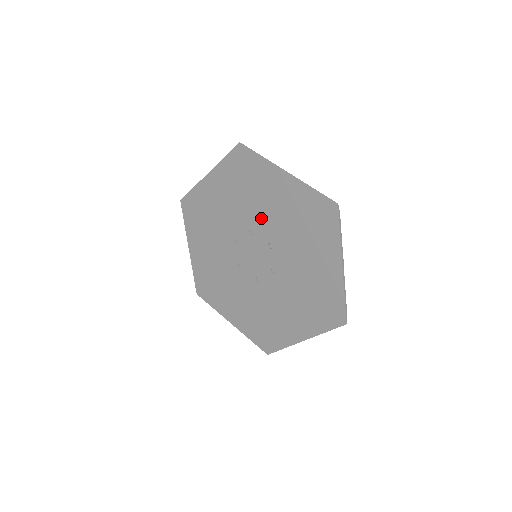
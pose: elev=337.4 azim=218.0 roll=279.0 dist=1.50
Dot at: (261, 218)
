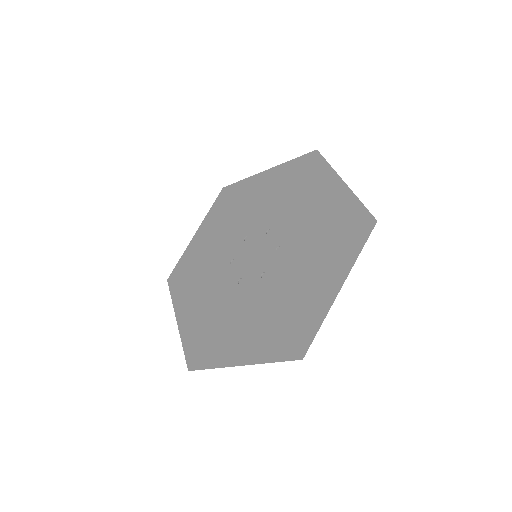
Dot at: (253, 219)
